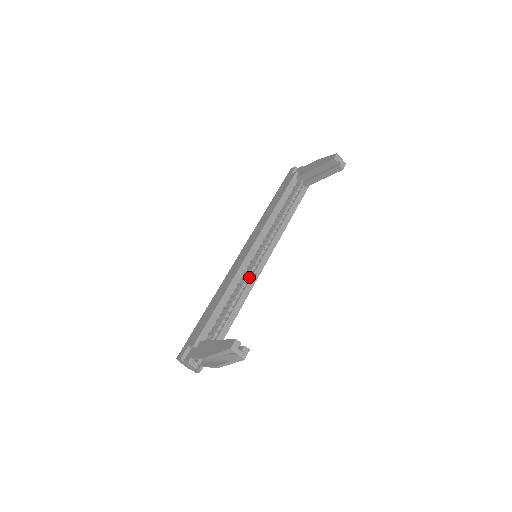
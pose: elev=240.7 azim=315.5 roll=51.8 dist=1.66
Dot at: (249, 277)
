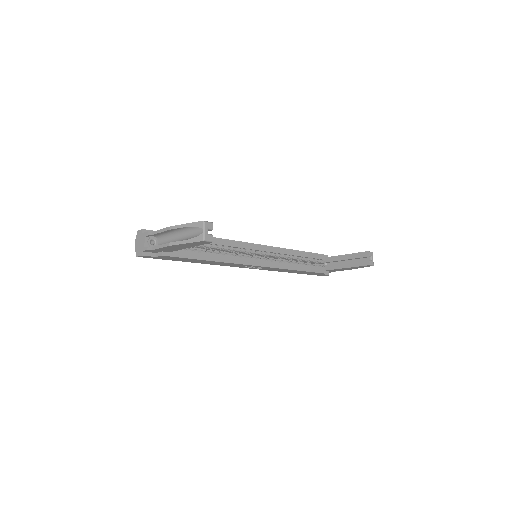
Dot at: (240, 257)
